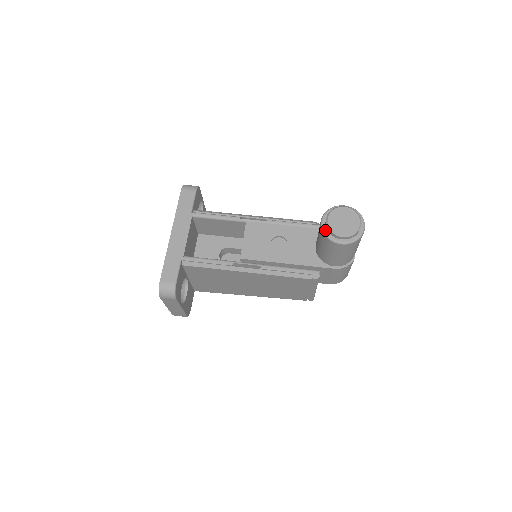
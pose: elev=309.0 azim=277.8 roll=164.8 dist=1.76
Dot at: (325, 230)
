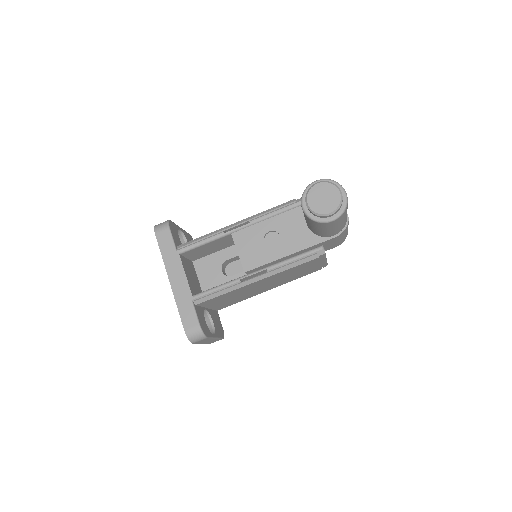
Dot at: (310, 215)
